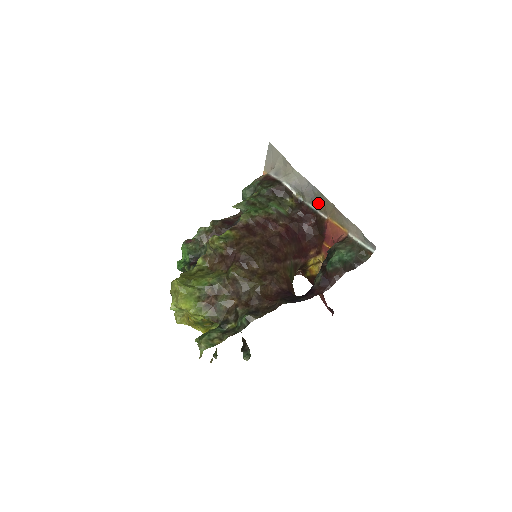
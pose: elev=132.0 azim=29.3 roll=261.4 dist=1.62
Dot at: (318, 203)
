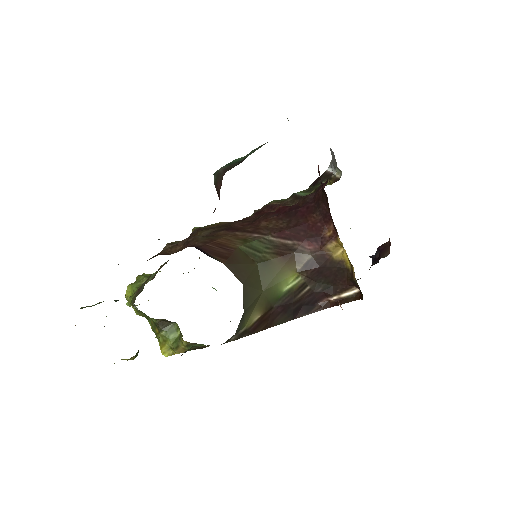
Dot at: occluded
